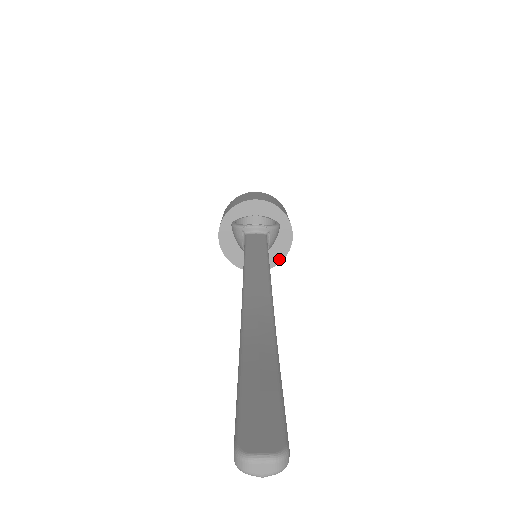
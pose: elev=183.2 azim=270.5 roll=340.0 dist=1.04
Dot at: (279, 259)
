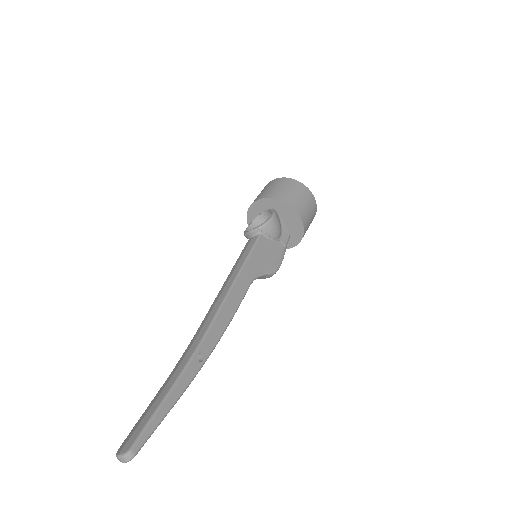
Dot at: (301, 233)
